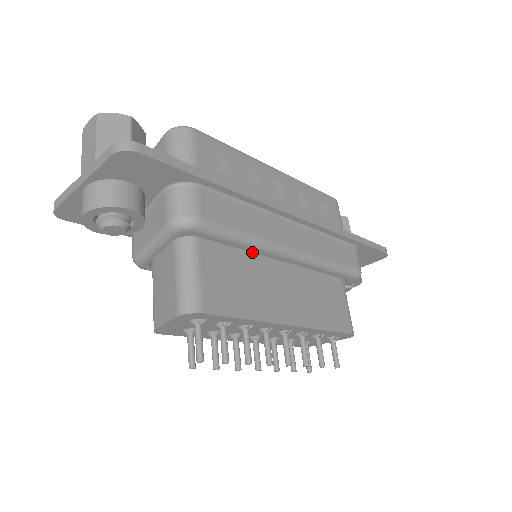
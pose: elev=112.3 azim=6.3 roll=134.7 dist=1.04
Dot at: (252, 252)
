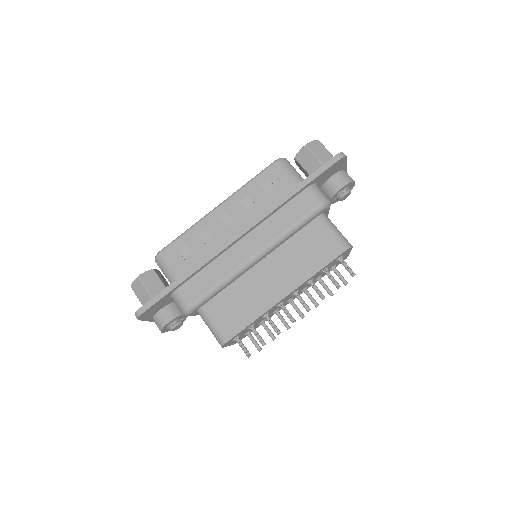
Dot at: (234, 281)
